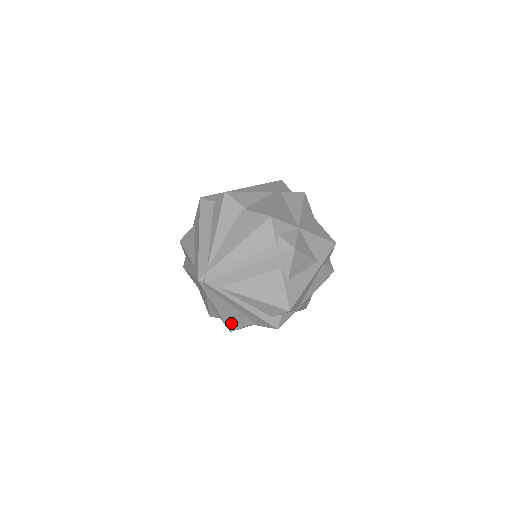
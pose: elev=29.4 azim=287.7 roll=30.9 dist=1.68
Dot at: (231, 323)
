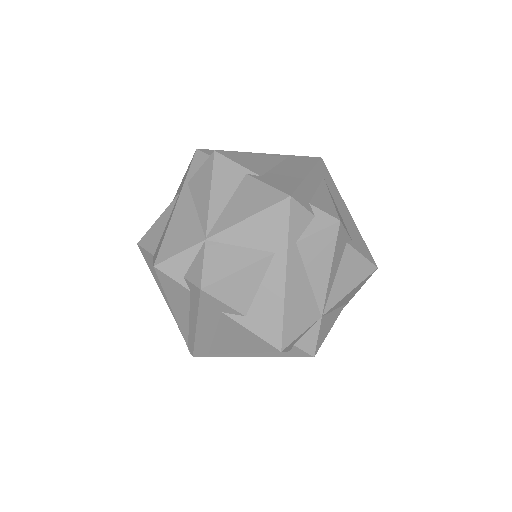
Dot at: occluded
